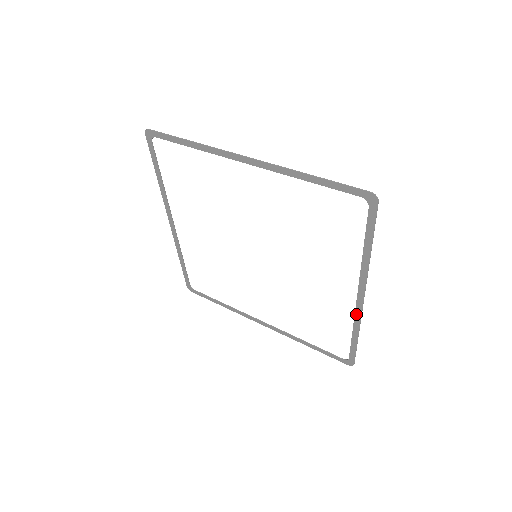
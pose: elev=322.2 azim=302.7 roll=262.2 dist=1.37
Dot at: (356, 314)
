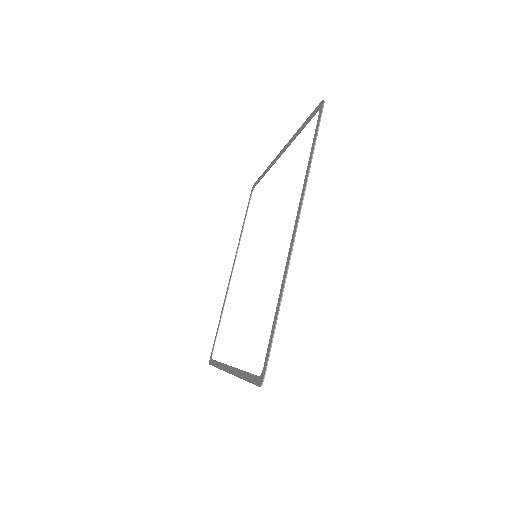
Dot at: (286, 264)
